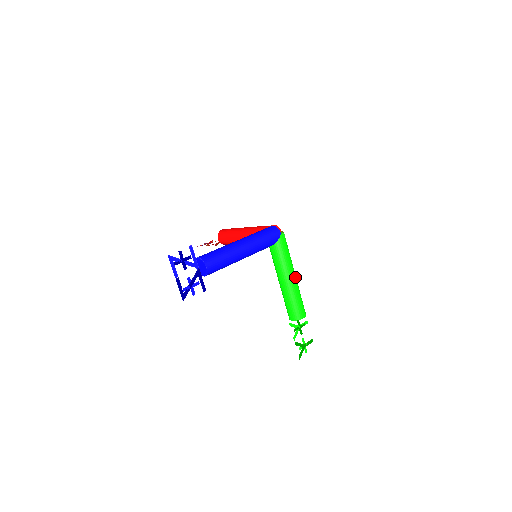
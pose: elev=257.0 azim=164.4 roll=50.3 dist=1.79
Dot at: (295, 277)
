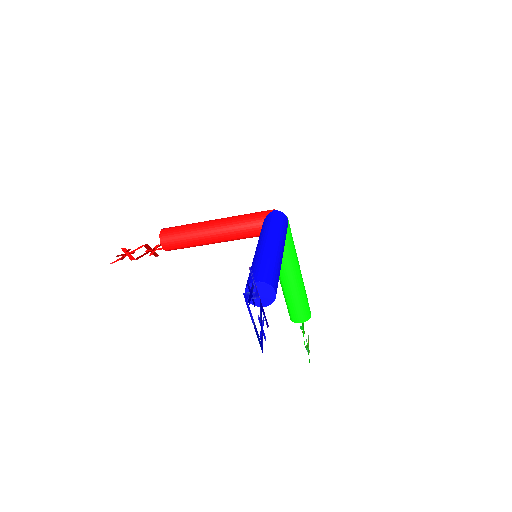
Dot at: occluded
